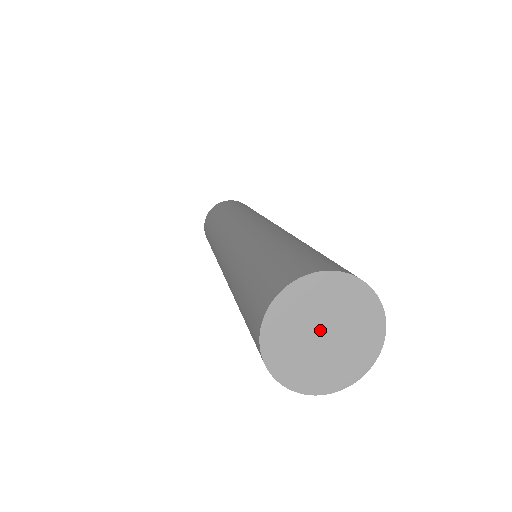
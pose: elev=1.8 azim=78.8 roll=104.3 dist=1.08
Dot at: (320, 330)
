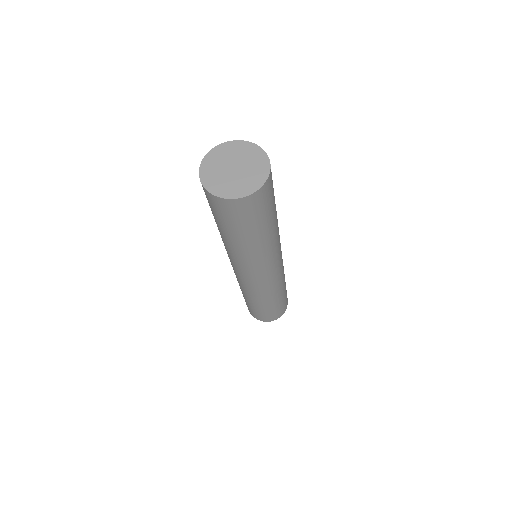
Dot at: (232, 166)
